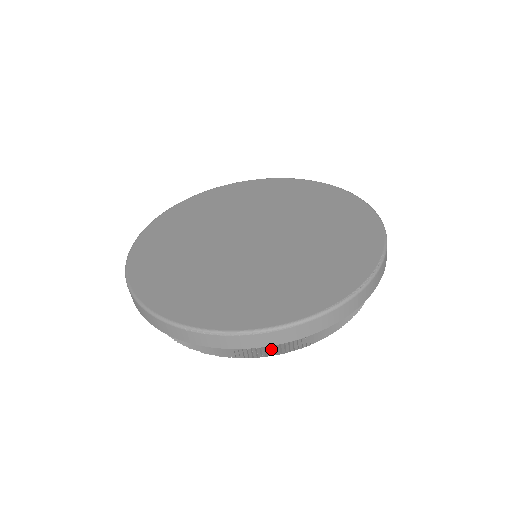
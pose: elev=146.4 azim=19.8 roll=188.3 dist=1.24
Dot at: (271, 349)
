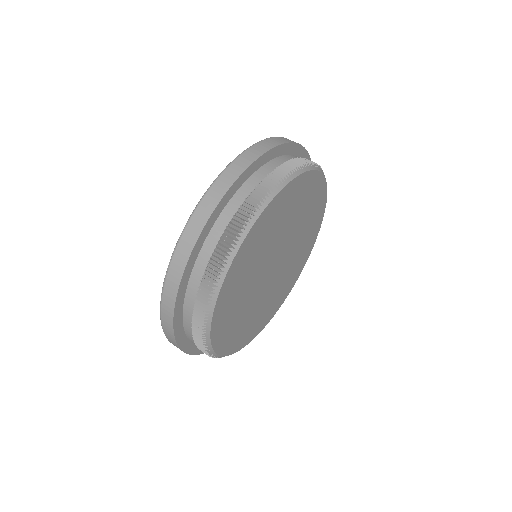
Dot at: (217, 256)
